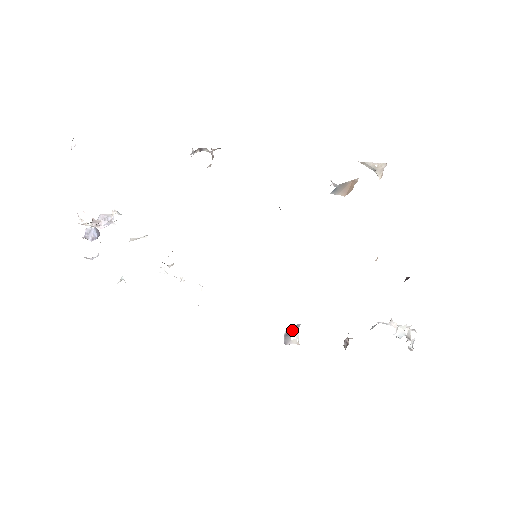
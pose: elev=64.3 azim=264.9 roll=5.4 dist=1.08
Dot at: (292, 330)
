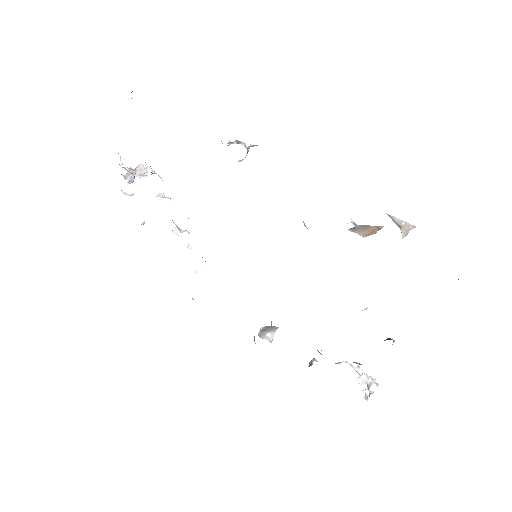
Dot at: (269, 329)
